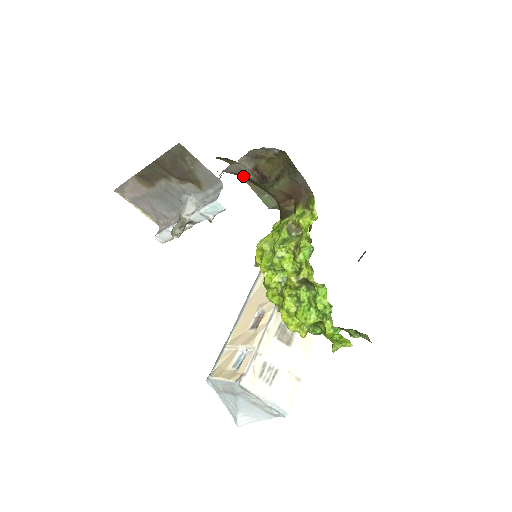
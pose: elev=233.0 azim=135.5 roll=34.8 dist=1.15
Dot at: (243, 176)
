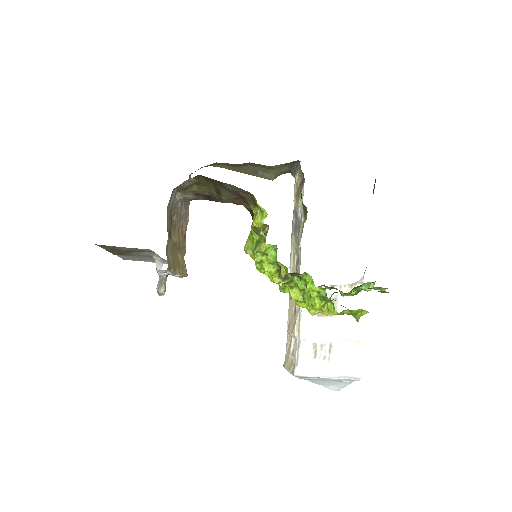
Dot at: occluded
